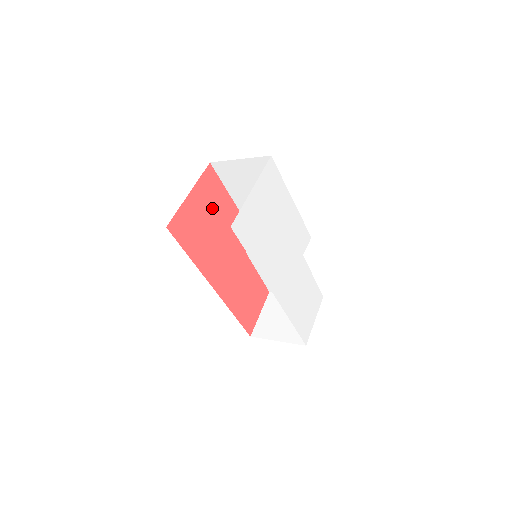
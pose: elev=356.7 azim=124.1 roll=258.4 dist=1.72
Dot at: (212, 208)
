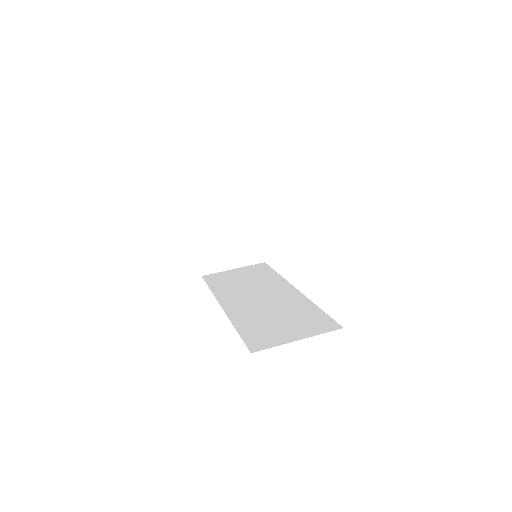
Dot at: occluded
